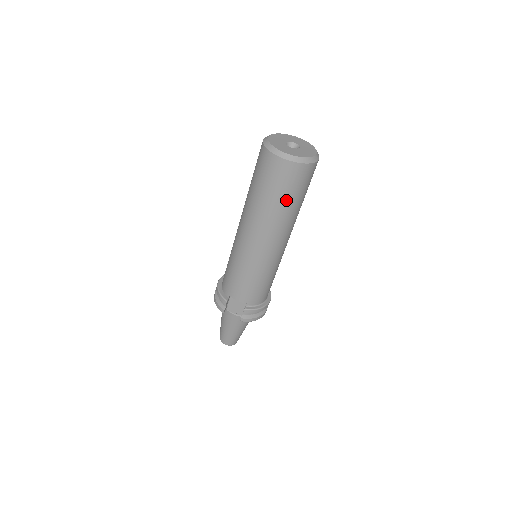
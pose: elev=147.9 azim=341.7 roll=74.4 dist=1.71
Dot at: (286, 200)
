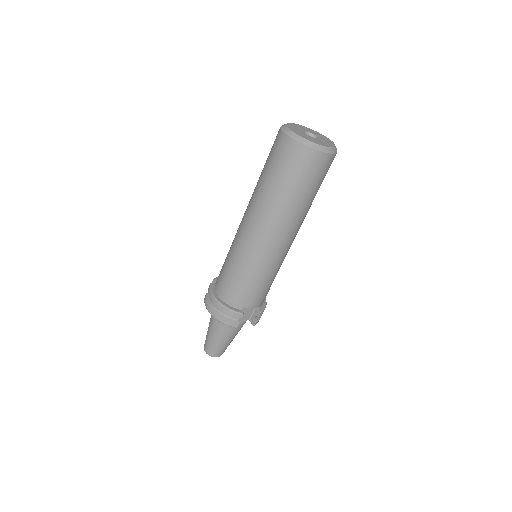
Dot at: (316, 192)
